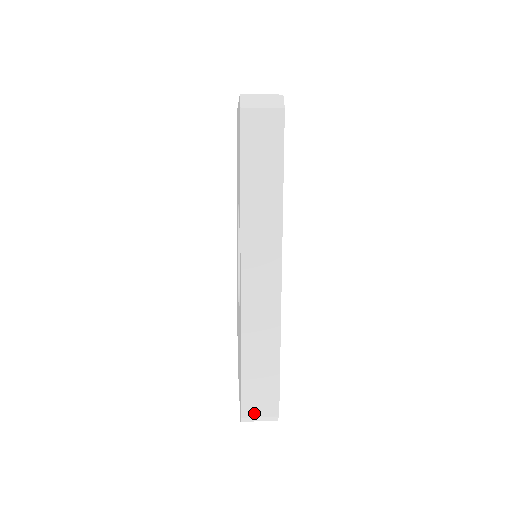
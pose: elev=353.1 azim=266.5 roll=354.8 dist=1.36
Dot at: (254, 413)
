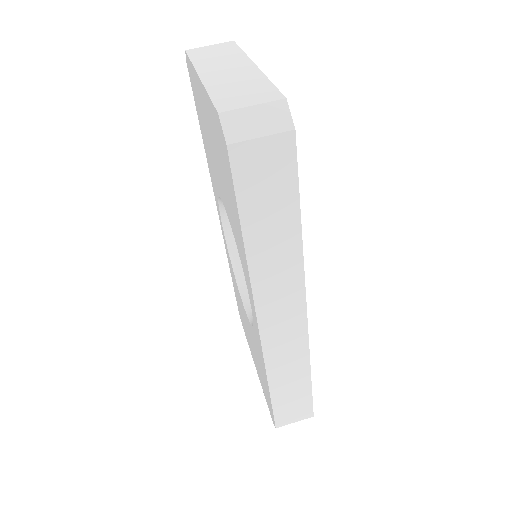
Dot at: (288, 422)
